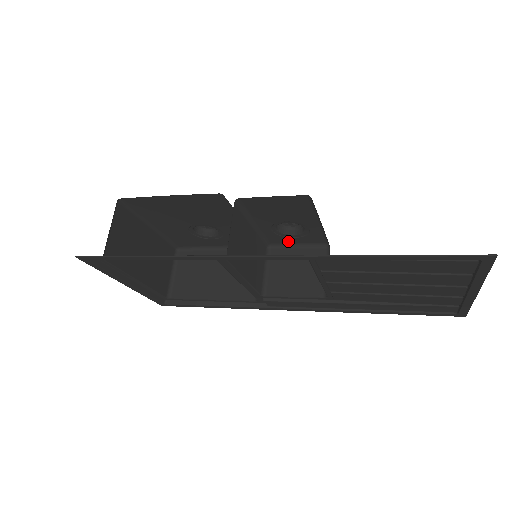
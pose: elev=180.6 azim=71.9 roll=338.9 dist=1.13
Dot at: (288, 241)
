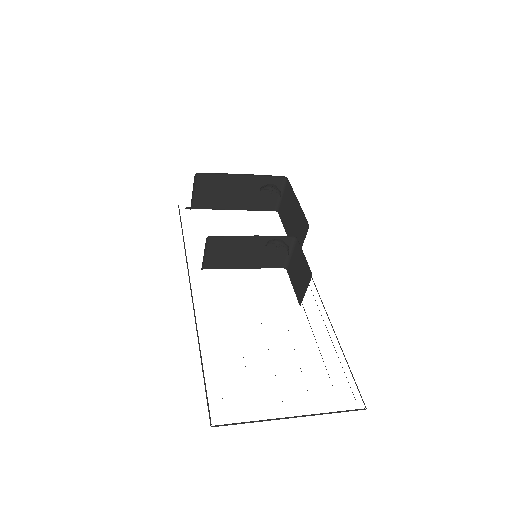
Dot at: occluded
